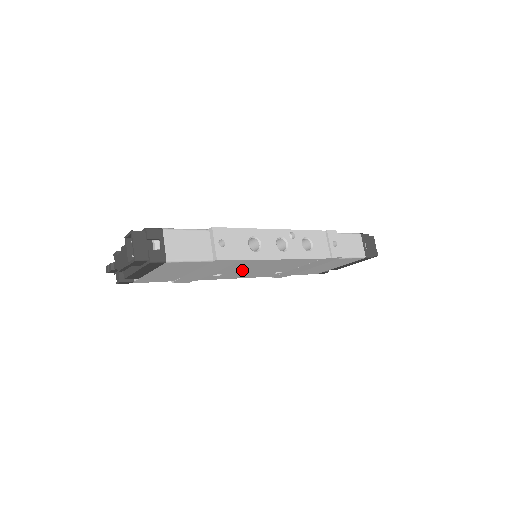
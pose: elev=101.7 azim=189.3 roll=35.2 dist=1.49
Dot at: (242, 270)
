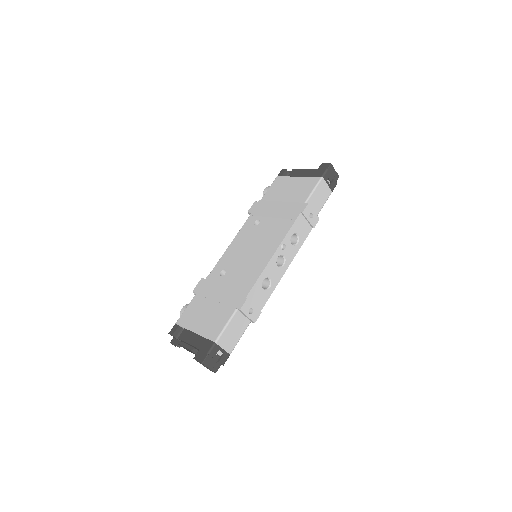
Dot at: occluded
